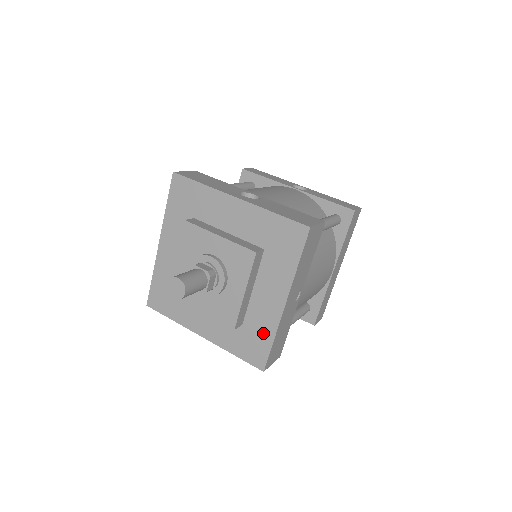
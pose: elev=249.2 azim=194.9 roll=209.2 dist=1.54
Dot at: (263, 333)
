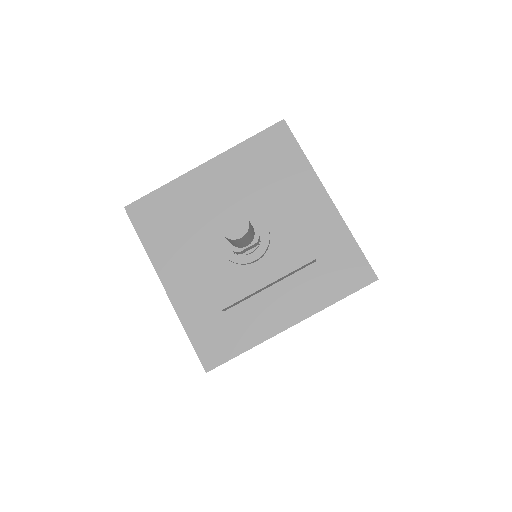
Dot at: (340, 244)
